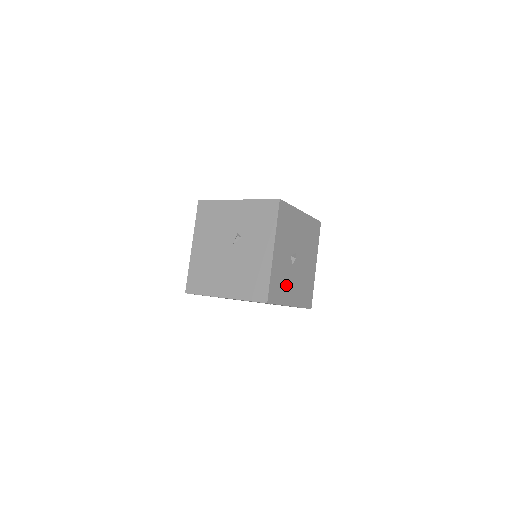
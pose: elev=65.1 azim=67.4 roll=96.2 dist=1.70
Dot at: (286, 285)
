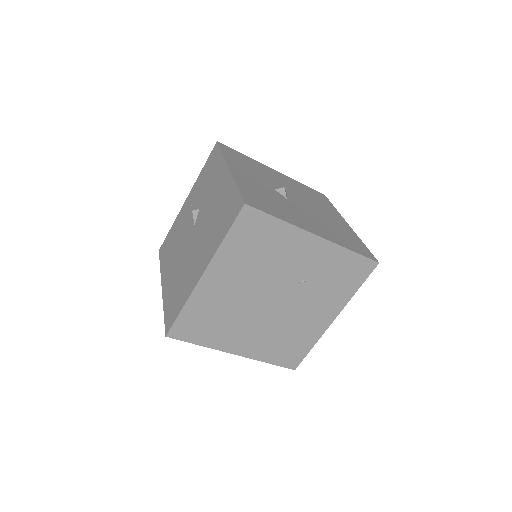
Dot at: (285, 210)
